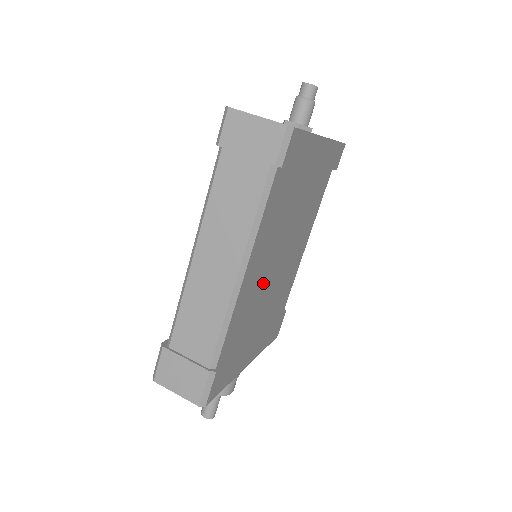
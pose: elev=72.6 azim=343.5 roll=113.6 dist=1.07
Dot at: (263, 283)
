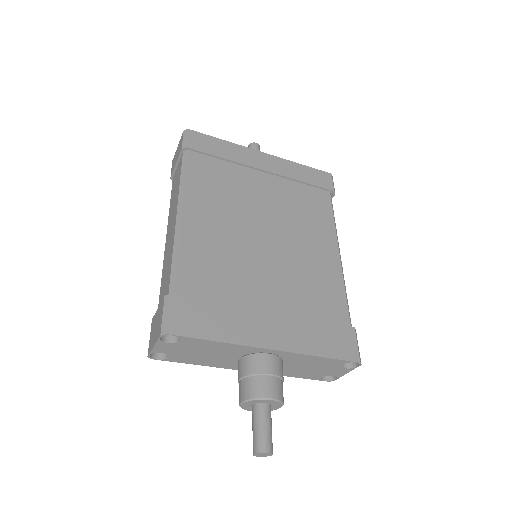
Dot at: (238, 247)
